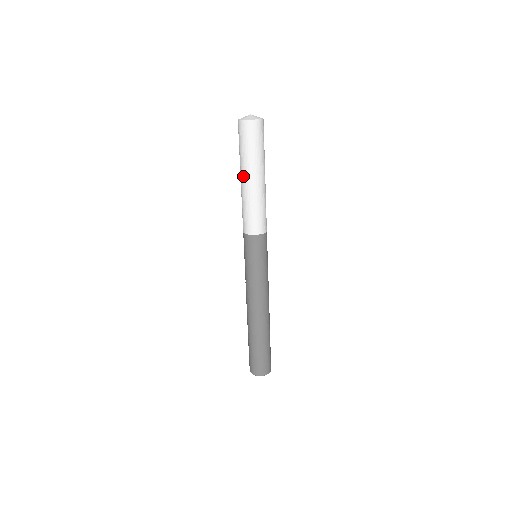
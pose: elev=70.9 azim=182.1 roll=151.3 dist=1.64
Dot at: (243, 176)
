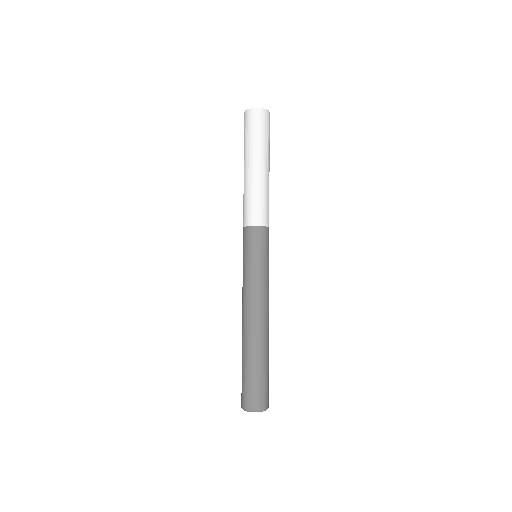
Dot at: (244, 166)
